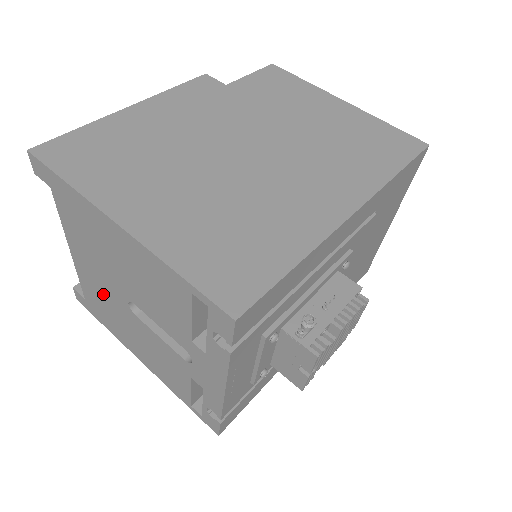
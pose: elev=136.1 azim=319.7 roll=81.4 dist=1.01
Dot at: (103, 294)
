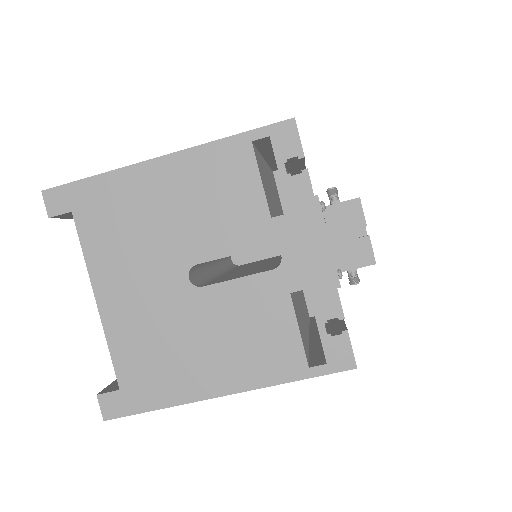
Dot at: (151, 320)
